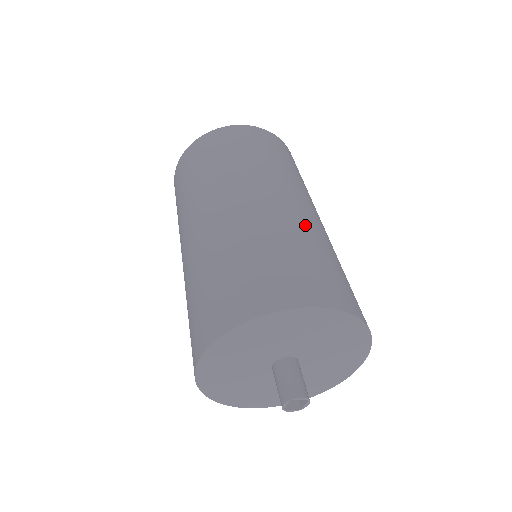
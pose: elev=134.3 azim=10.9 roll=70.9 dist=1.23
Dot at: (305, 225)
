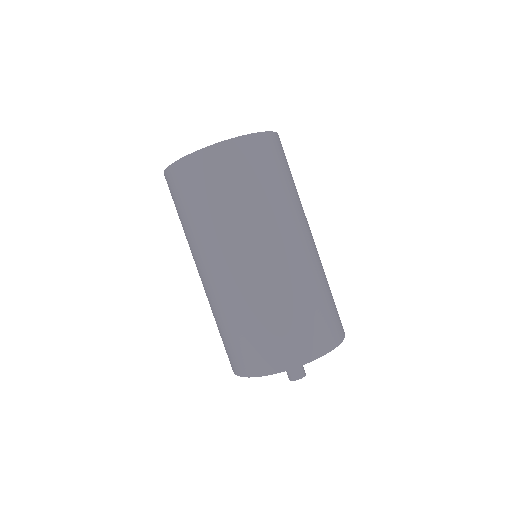
Dot at: (277, 284)
